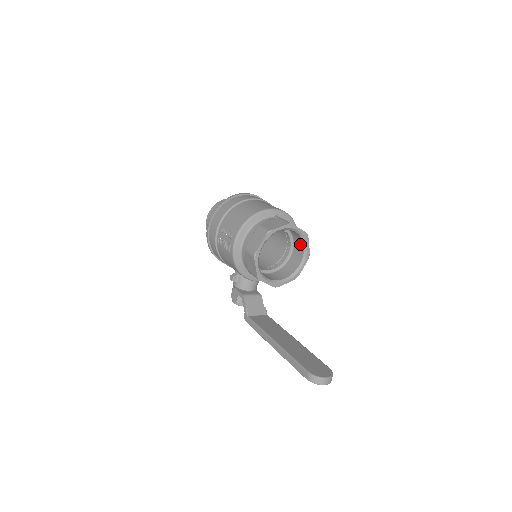
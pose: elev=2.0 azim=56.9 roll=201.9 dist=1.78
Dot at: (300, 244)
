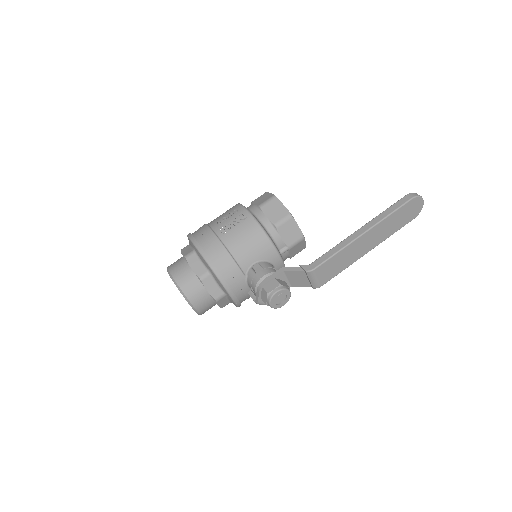
Dot at: occluded
